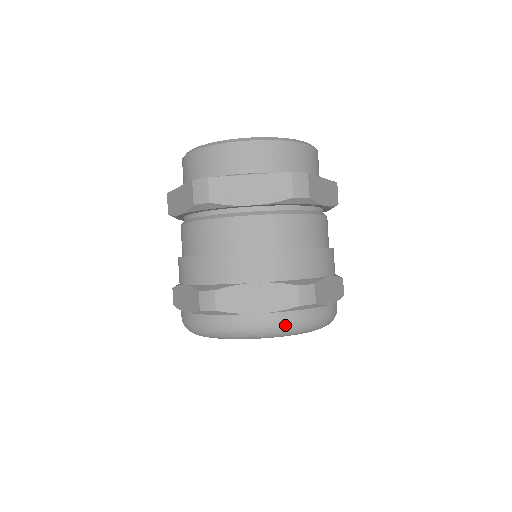
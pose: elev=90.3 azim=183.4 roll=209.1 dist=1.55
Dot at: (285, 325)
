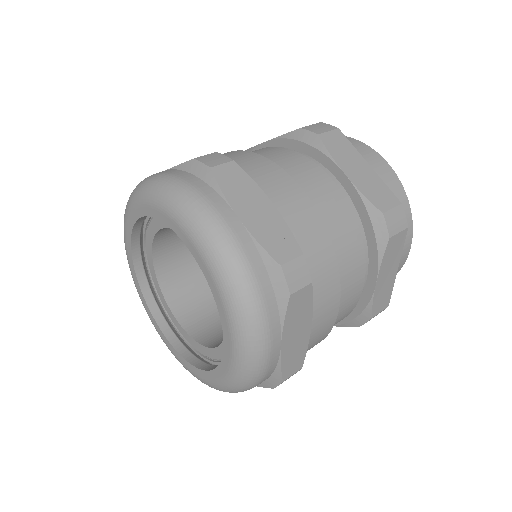
Dot at: (164, 176)
